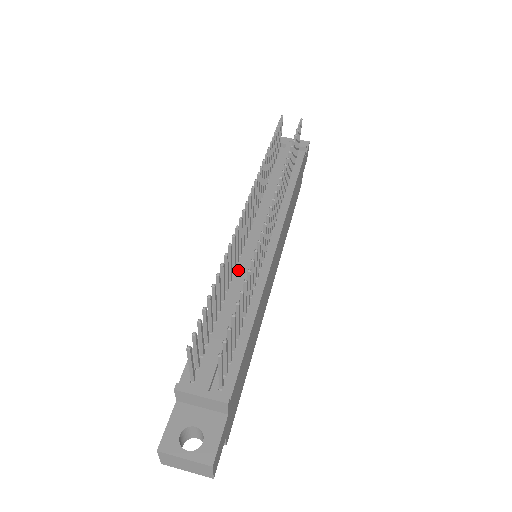
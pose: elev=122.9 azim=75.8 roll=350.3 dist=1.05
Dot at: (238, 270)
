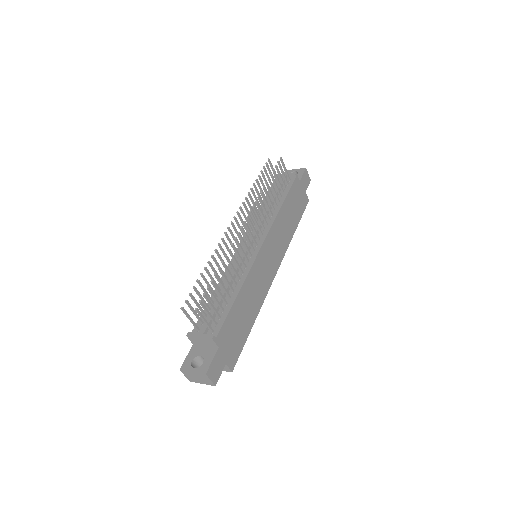
Dot at: occluded
